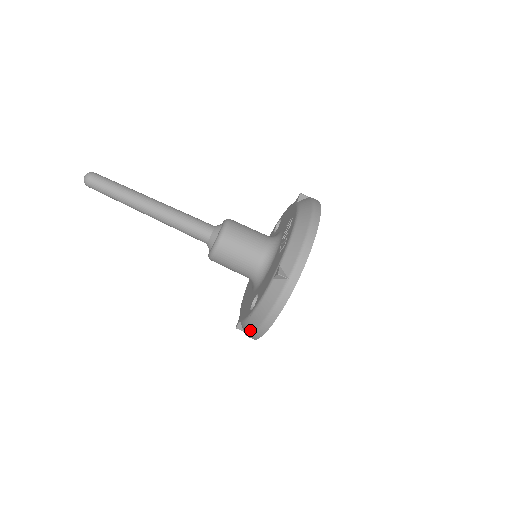
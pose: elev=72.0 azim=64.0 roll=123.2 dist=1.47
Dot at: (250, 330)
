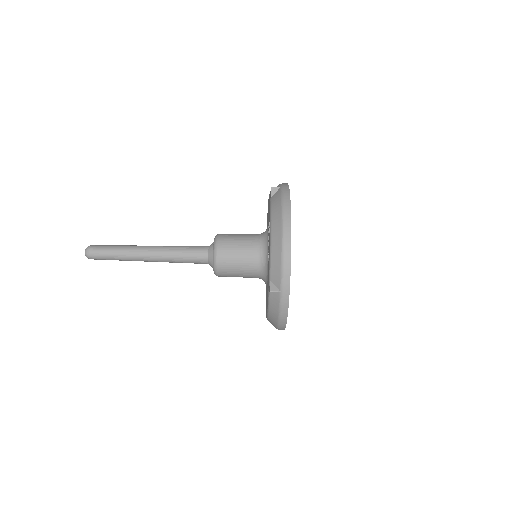
Dot at: occluded
